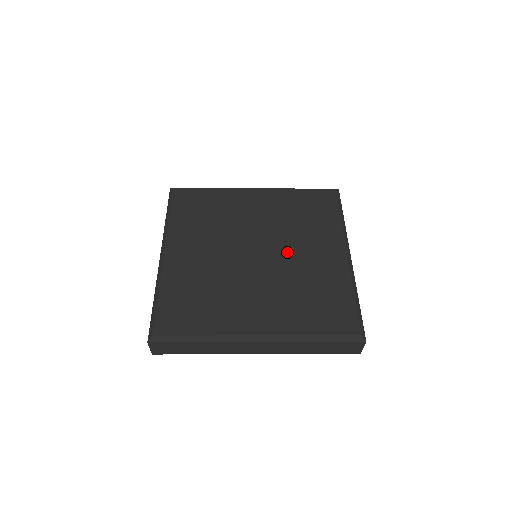
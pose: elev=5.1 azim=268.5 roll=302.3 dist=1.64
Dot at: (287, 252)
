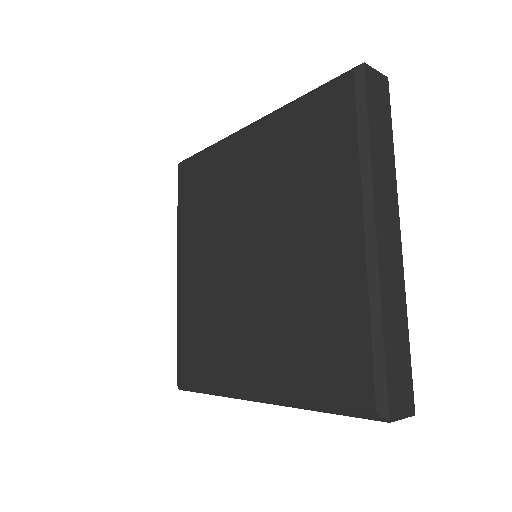
Dot at: (282, 247)
